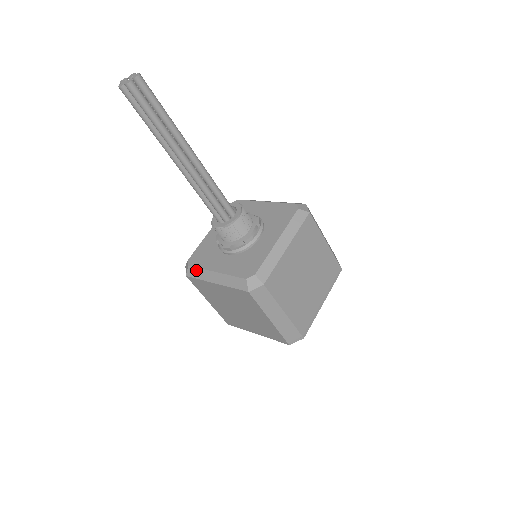
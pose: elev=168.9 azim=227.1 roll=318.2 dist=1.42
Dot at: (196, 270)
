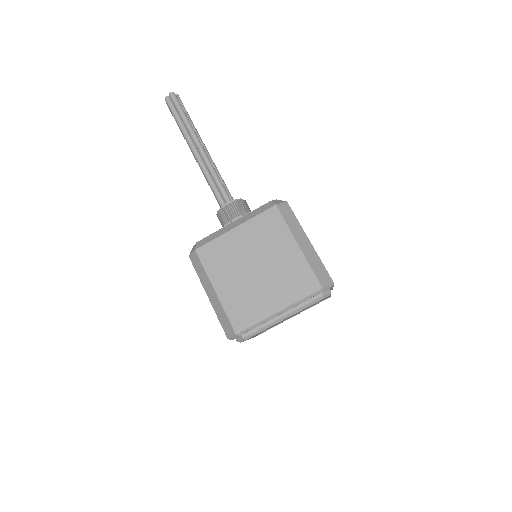
Dot at: occluded
